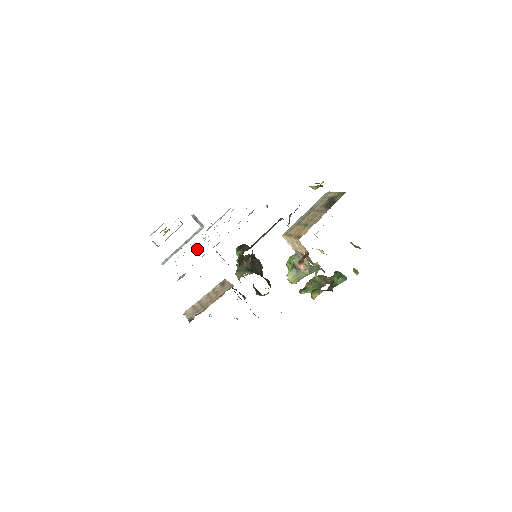
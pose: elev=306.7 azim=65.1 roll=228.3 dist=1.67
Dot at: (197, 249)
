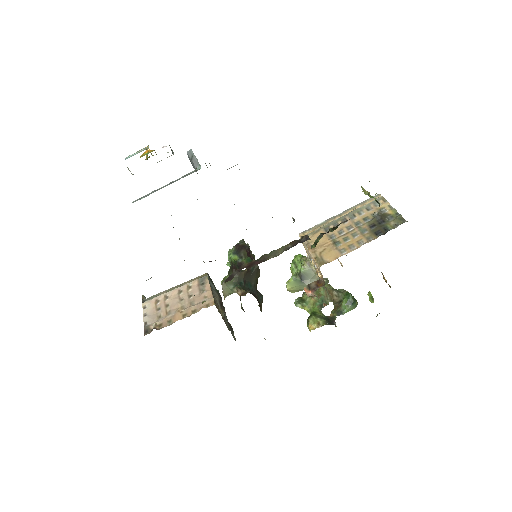
Dot at: occluded
